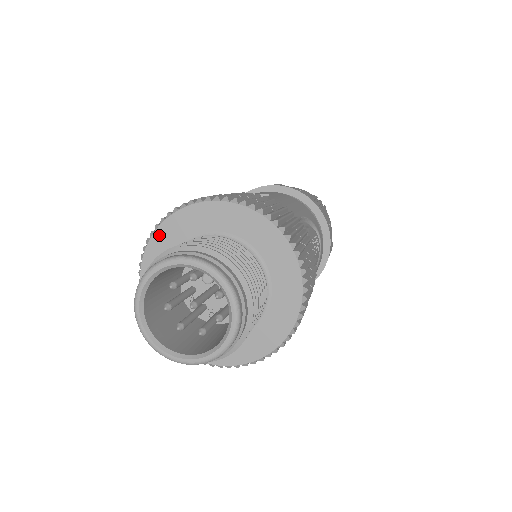
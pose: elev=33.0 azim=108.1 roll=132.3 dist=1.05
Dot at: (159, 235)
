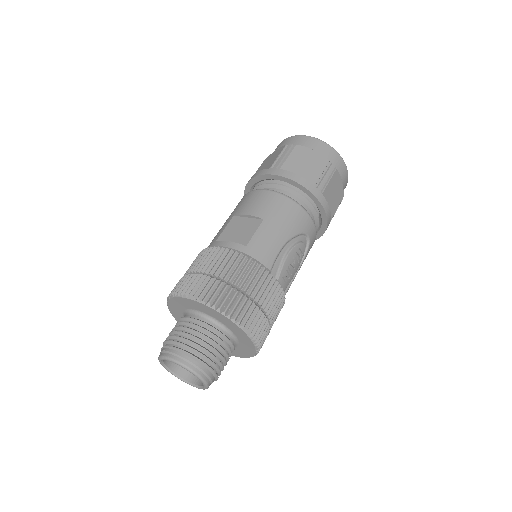
Dot at: (172, 301)
